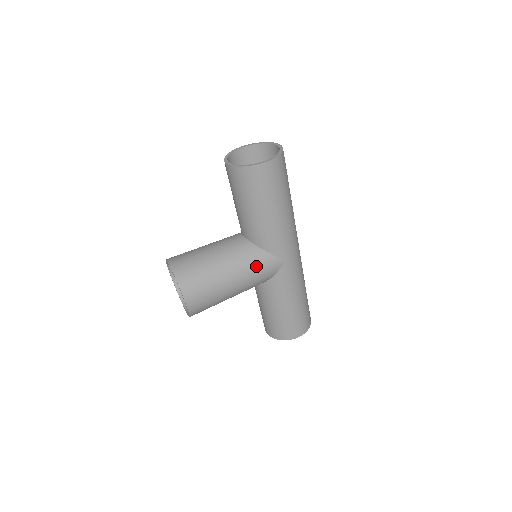
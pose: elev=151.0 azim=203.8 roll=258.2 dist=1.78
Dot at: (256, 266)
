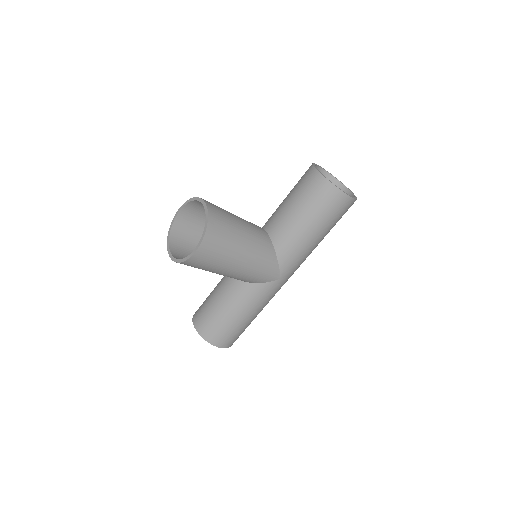
Dot at: (263, 265)
